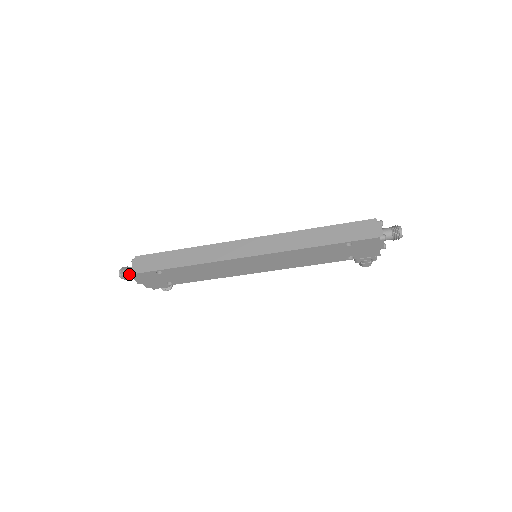
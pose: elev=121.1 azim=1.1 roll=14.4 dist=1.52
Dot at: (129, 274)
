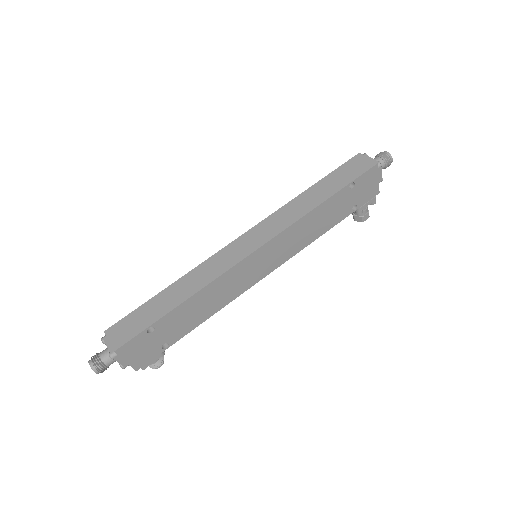
Dot at: (106, 359)
